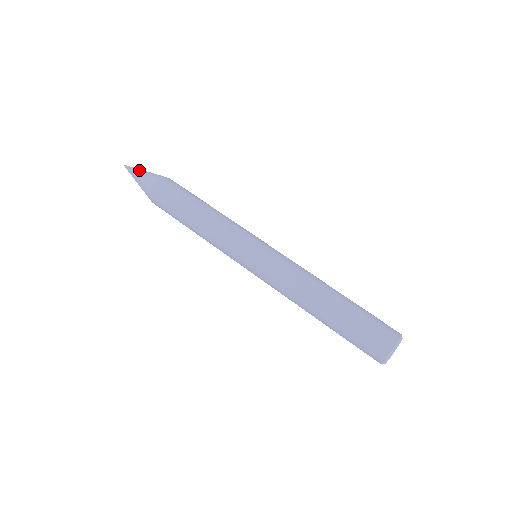
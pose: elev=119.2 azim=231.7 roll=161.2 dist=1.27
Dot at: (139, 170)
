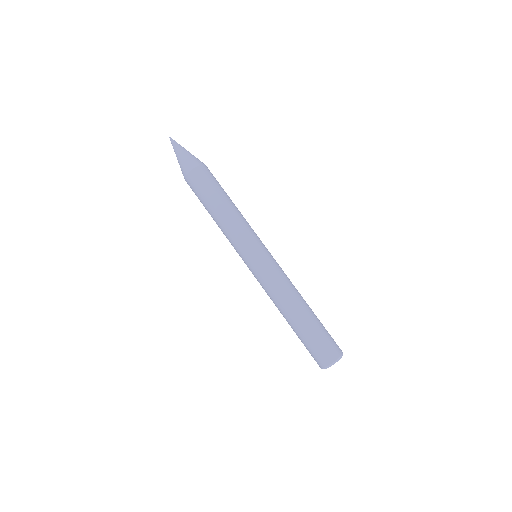
Dot at: (184, 148)
